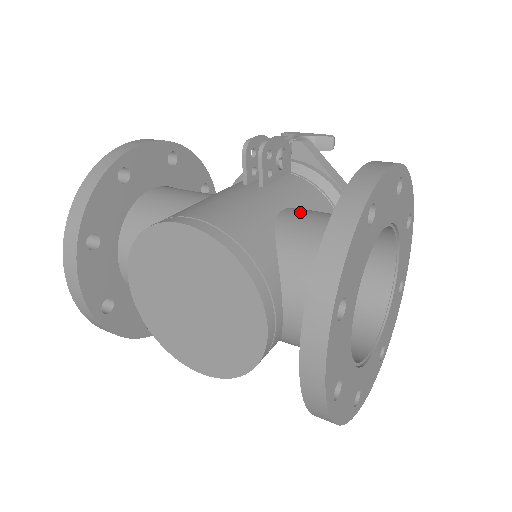
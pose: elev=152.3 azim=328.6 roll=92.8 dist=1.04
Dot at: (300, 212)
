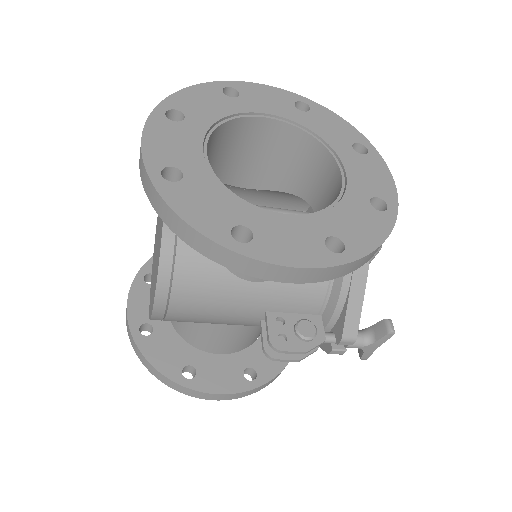
Dot at: (253, 175)
